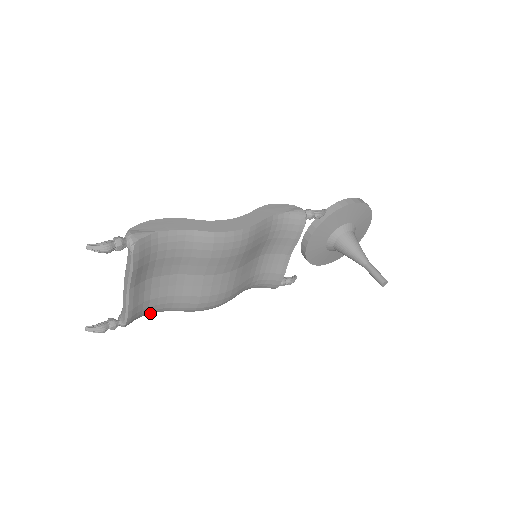
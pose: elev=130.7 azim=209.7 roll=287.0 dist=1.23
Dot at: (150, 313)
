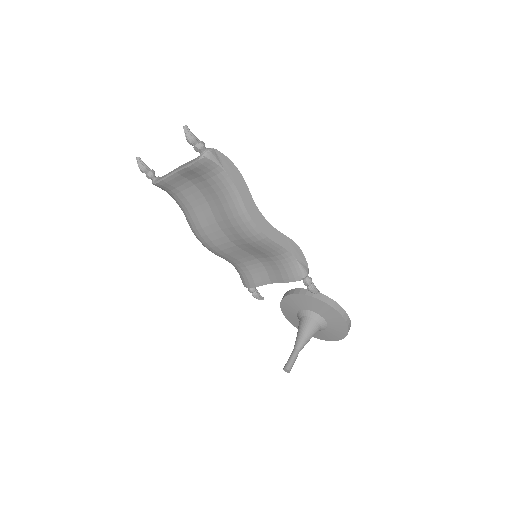
Dot at: (173, 198)
